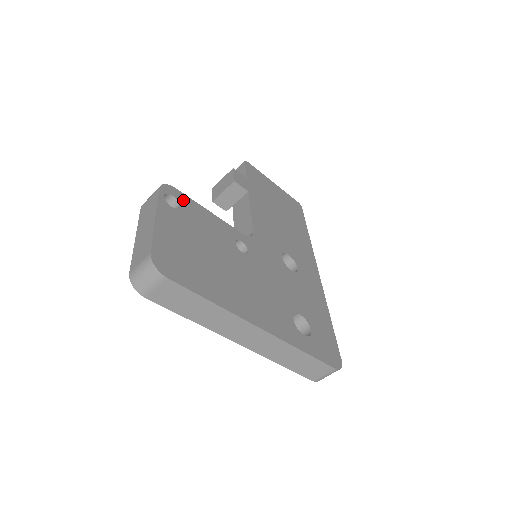
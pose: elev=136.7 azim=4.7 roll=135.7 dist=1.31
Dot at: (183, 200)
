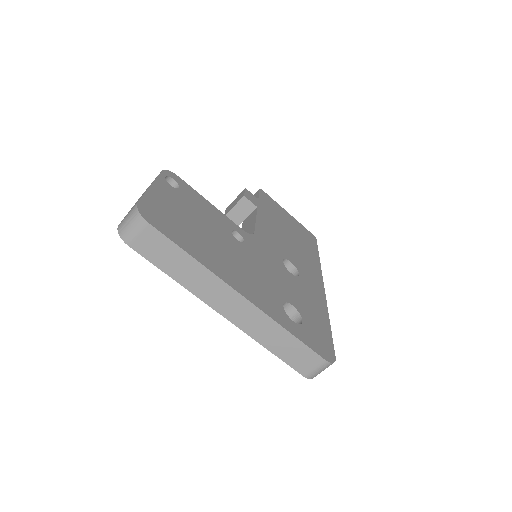
Dot at: (184, 186)
